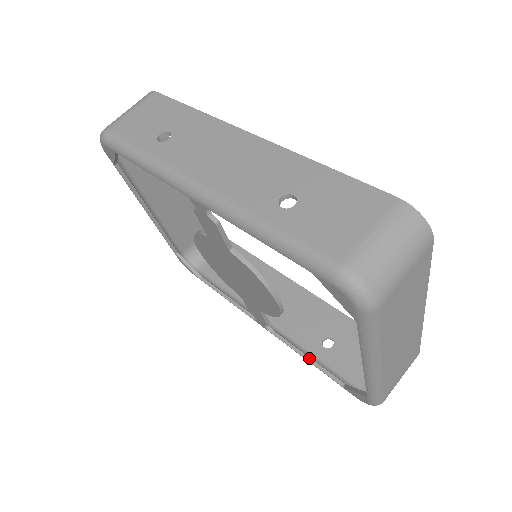
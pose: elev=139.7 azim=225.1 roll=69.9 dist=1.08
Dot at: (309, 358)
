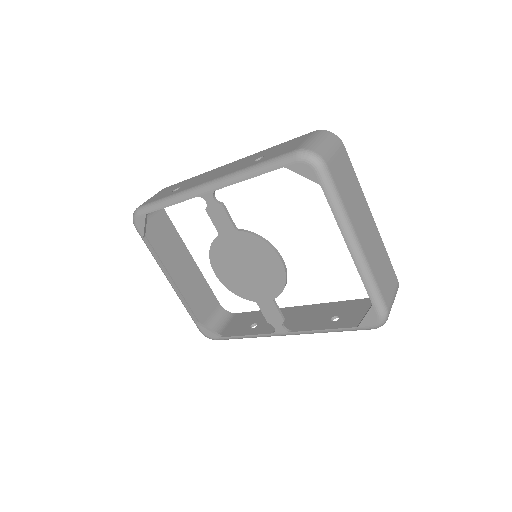
Dot at: (325, 328)
